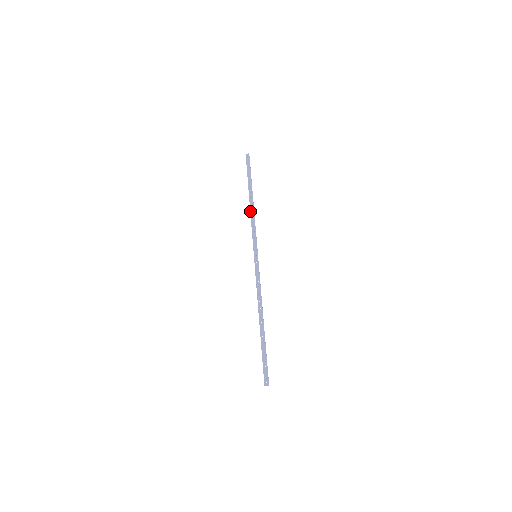
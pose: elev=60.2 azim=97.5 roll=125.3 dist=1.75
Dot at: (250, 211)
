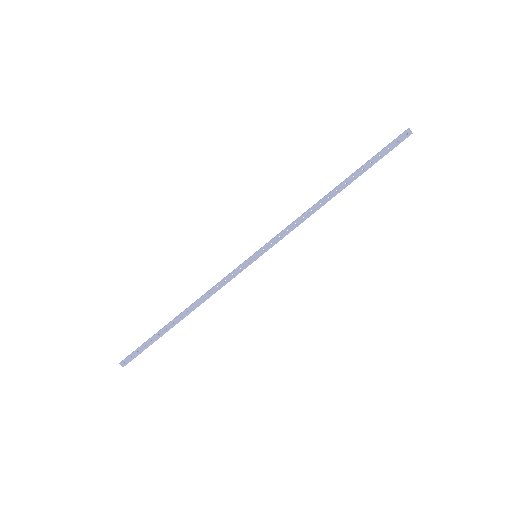
Dot at: (315, 204)
